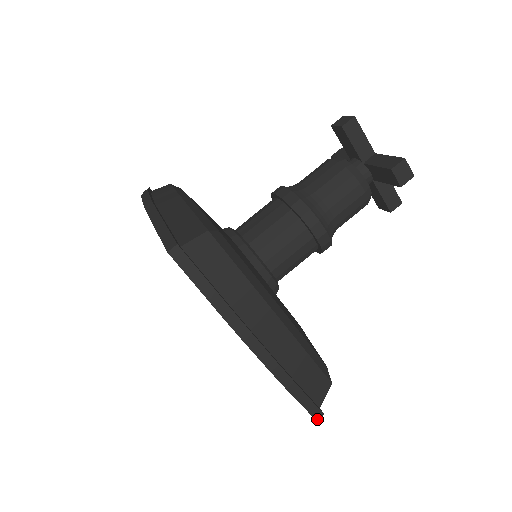
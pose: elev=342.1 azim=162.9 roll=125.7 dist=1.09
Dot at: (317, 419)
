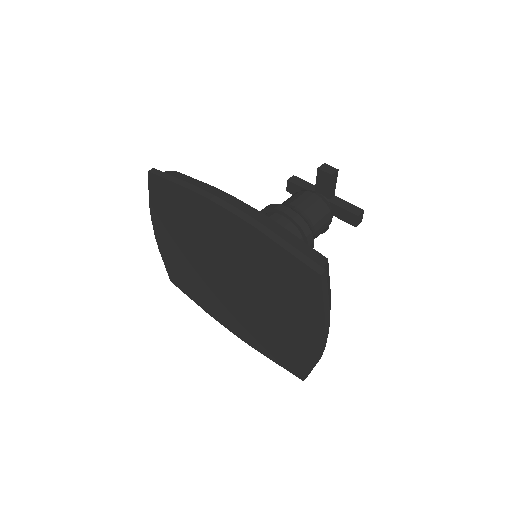
Dot at: occluded
